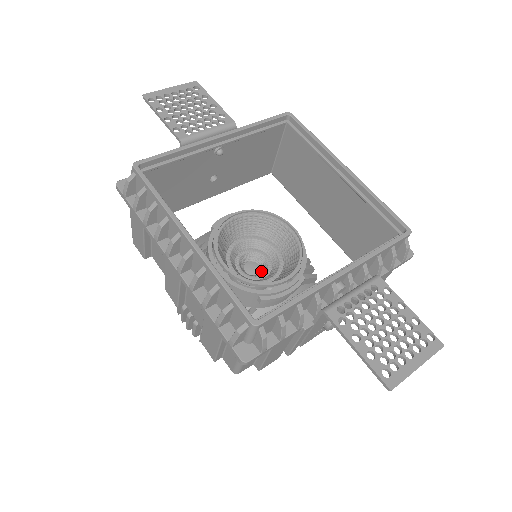
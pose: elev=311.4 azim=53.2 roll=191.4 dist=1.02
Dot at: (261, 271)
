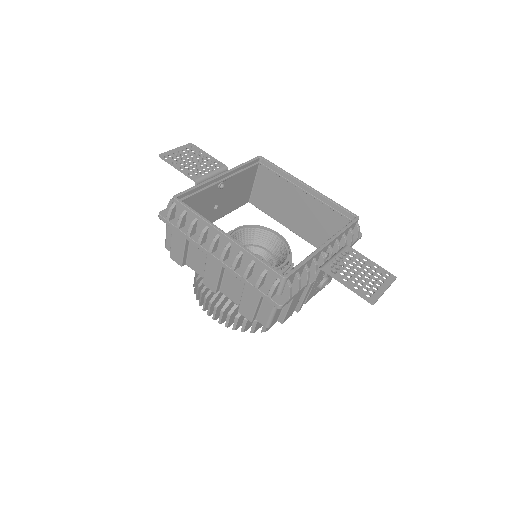
Dot at: occluded
